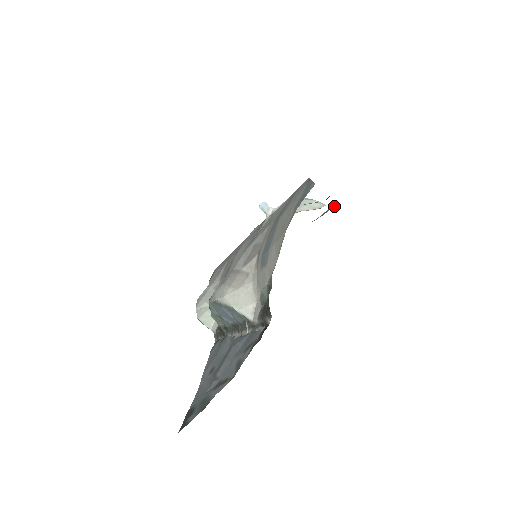
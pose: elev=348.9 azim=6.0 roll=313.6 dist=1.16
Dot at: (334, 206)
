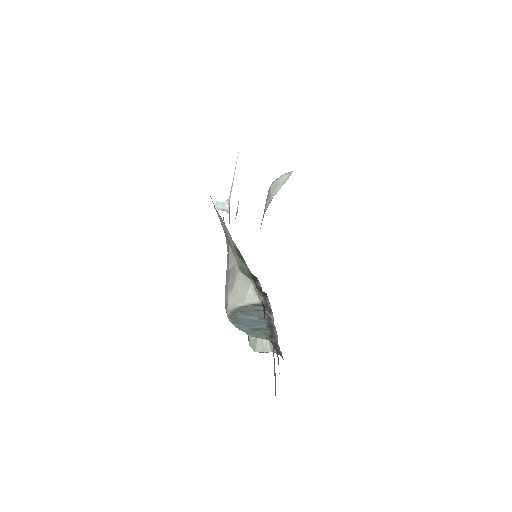
Dot at: occluded
